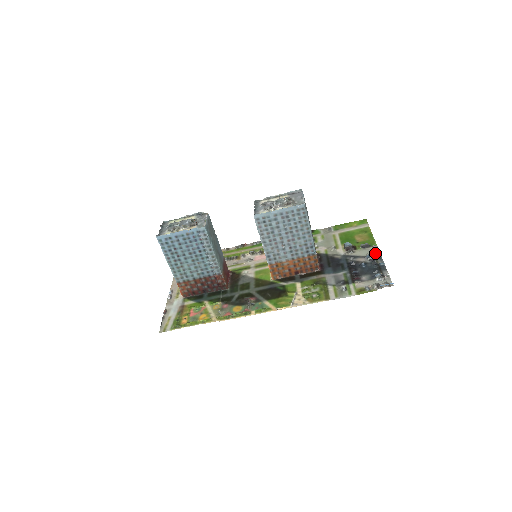
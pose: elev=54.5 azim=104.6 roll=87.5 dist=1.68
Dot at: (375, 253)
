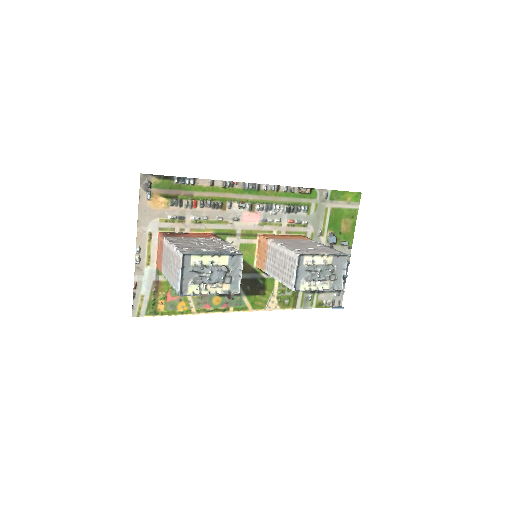
Dot at: (347, 257)
